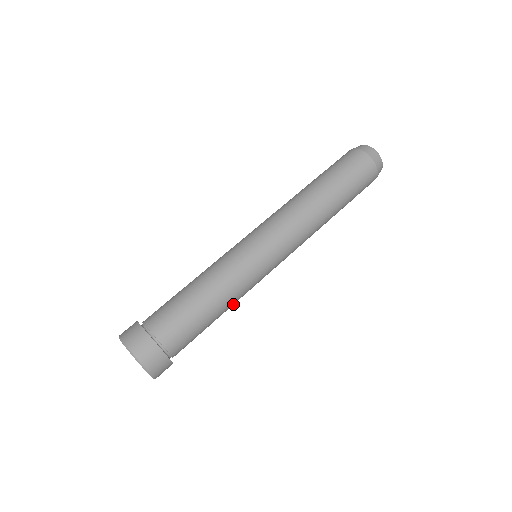
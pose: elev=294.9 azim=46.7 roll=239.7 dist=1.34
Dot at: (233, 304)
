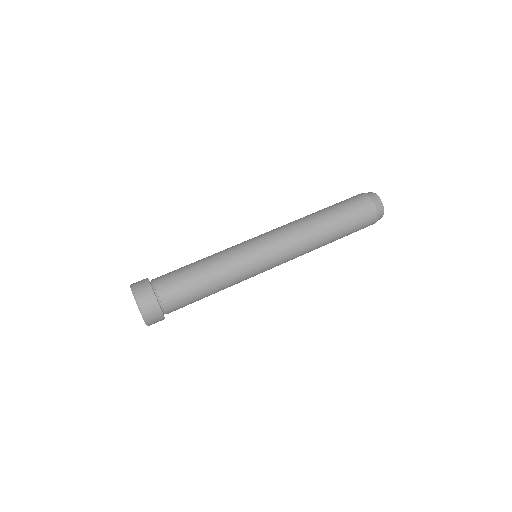
Dot at: occluded
